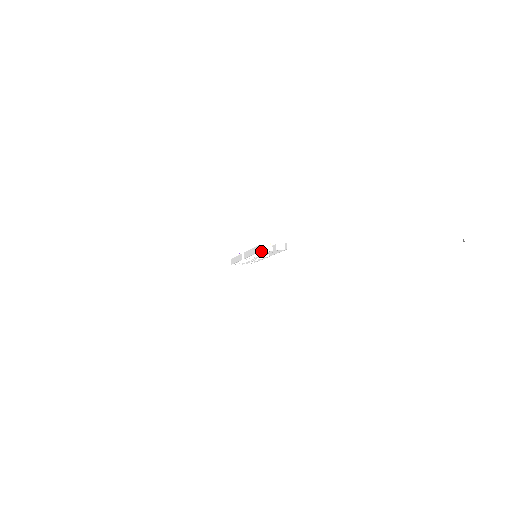
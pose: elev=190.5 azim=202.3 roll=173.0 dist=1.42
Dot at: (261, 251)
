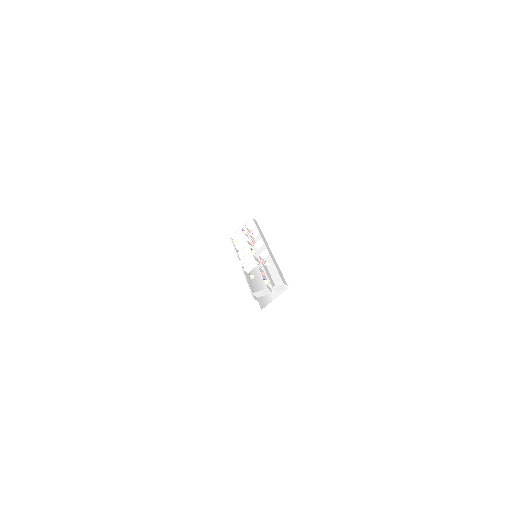
Dot at: (260, 296)
